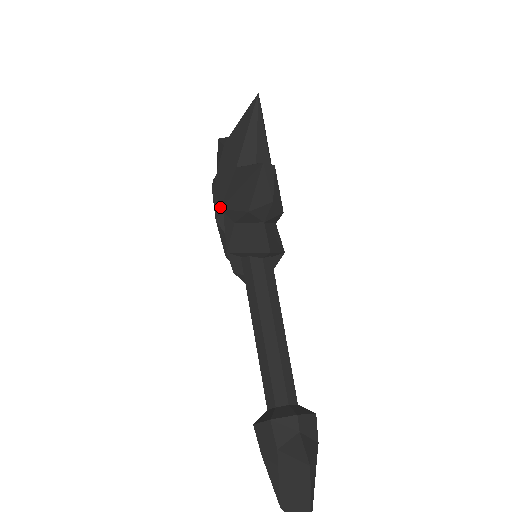
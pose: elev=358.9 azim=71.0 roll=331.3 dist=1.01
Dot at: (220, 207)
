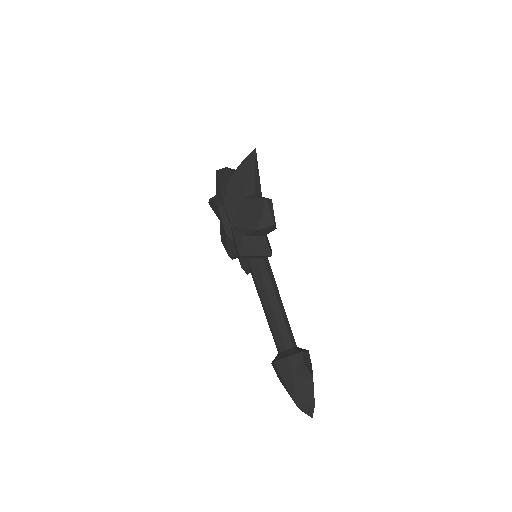
Dot at: (231, 225)
